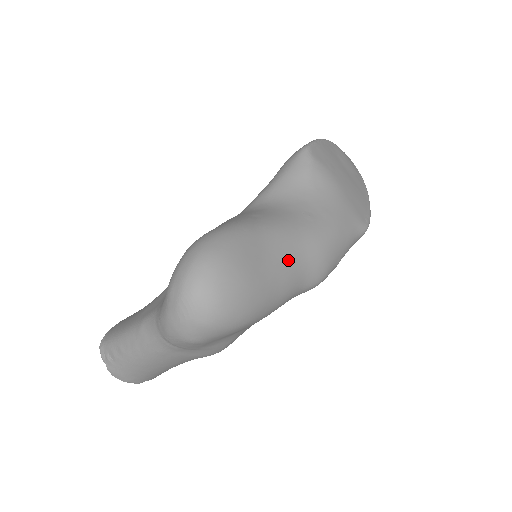
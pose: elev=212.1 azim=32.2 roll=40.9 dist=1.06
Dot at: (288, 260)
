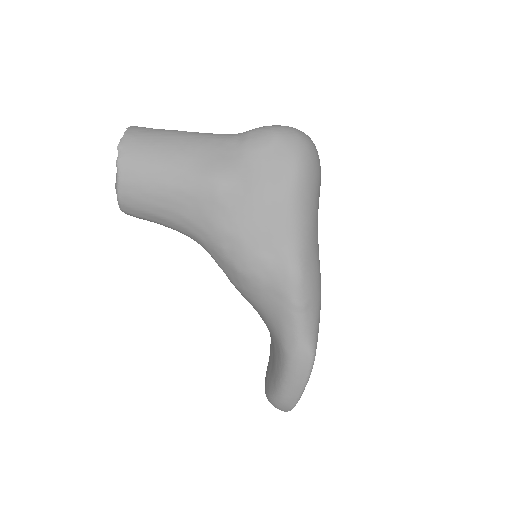
Dot at: (317, 228)
